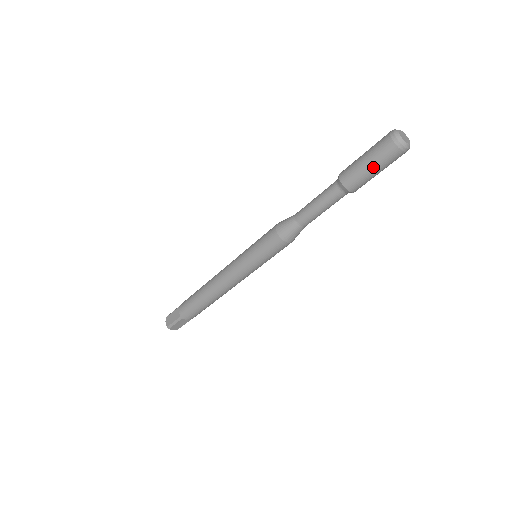
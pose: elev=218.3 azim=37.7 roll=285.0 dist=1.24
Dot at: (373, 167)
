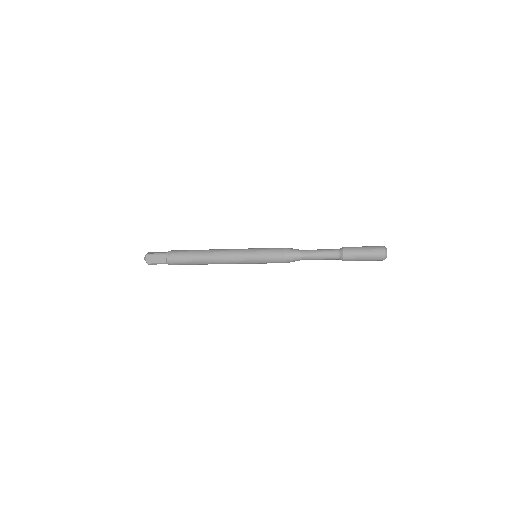
Dot at: (364, 260)
